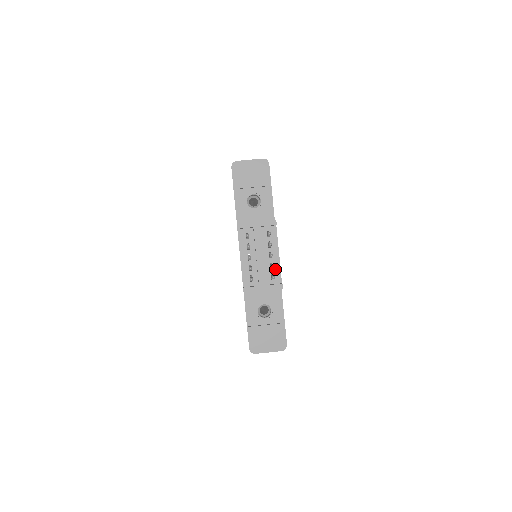
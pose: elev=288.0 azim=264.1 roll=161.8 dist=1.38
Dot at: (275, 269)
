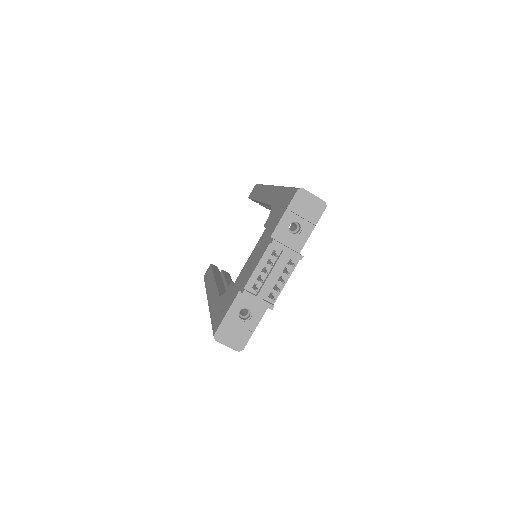
Dot at: (276, 291)
